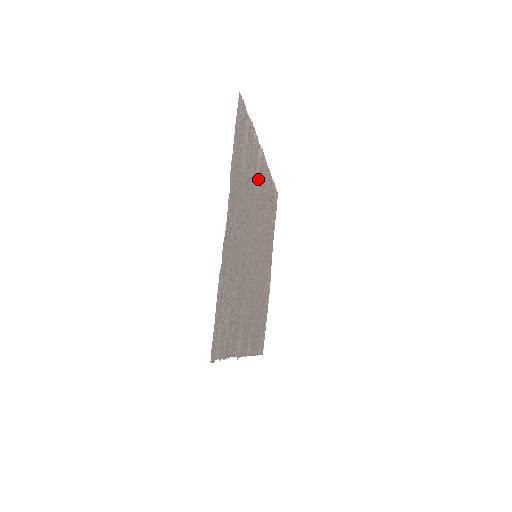
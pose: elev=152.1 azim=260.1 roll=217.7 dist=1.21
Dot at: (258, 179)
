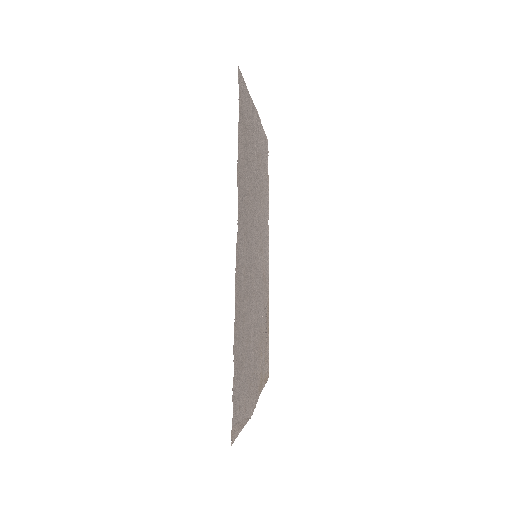
Dot at: (265, 231)
